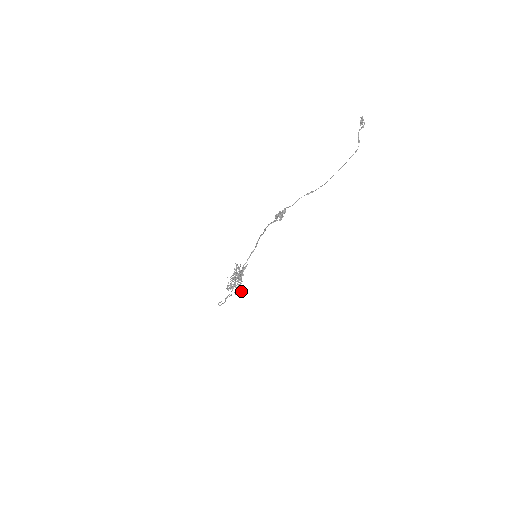
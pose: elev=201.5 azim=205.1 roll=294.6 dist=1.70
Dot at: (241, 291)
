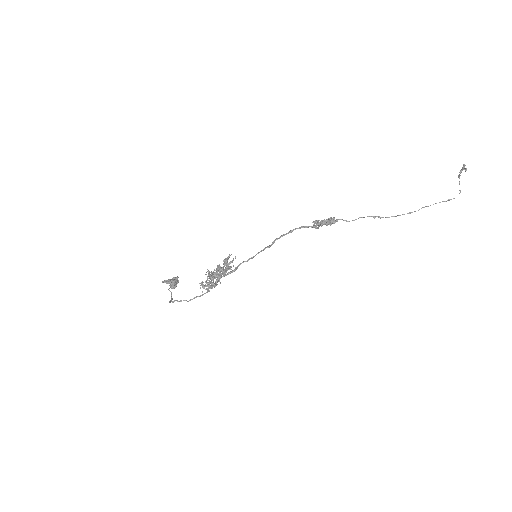
Dot at: (177, 281)
